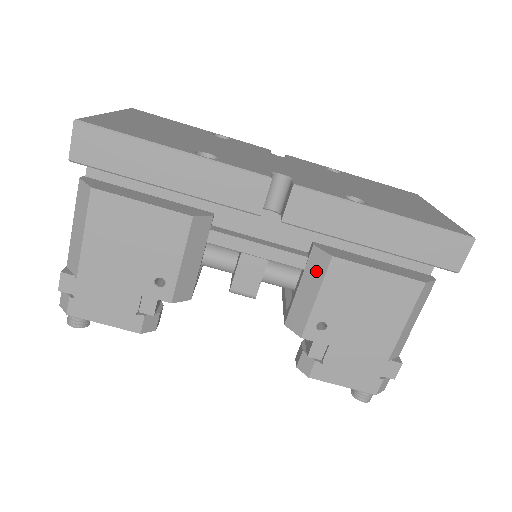
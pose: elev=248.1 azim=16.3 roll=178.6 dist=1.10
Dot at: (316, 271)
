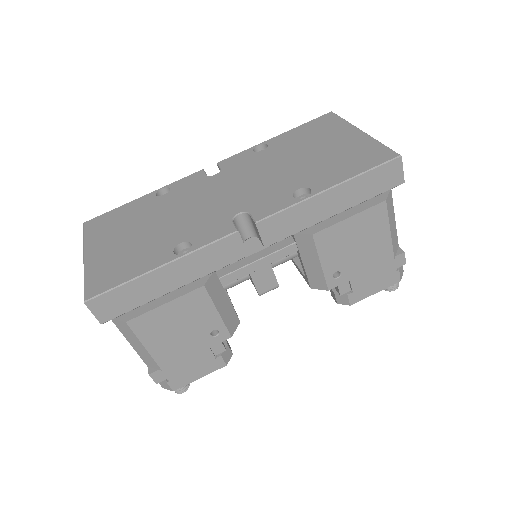
Dot at: (308, 248)
